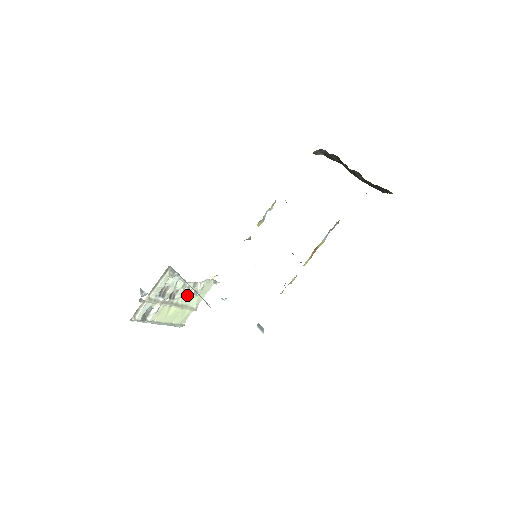
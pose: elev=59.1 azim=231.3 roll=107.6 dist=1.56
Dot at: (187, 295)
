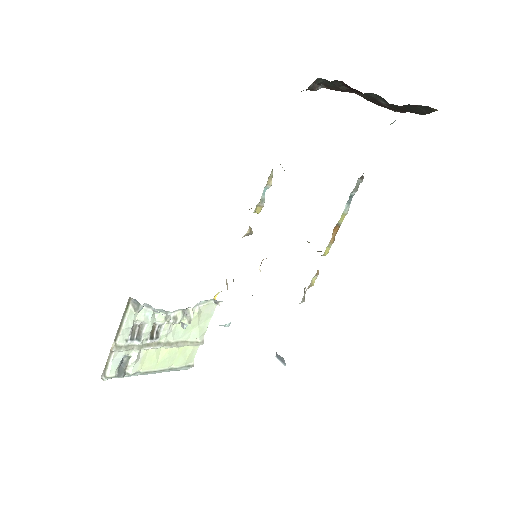
Dot at: (179, 328)
